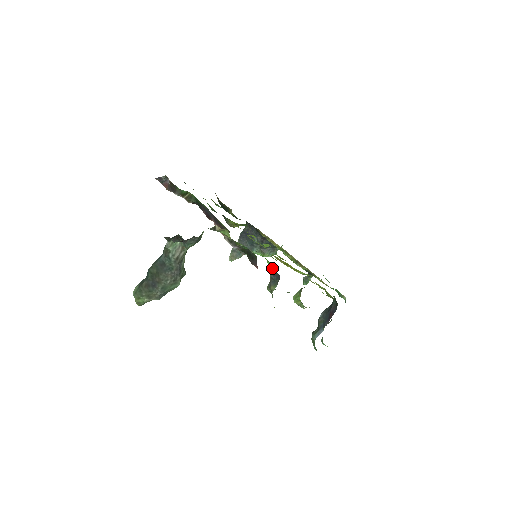
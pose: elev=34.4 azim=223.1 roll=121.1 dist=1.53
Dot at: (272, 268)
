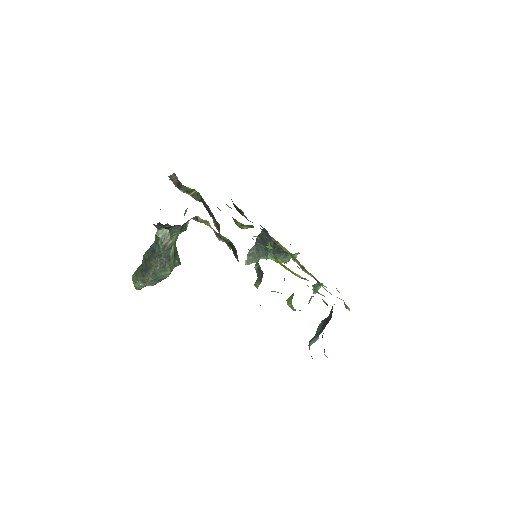
Dot at: (257, 264)
